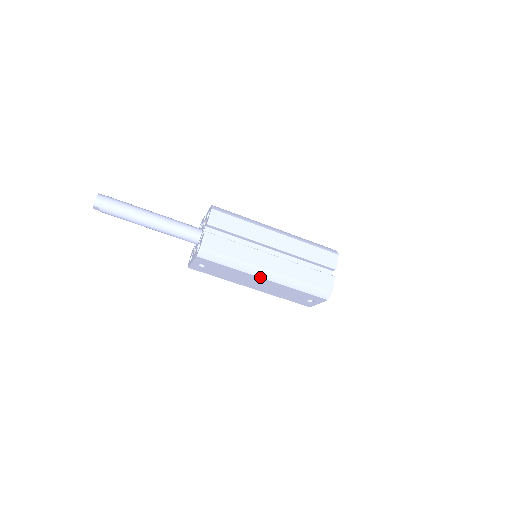
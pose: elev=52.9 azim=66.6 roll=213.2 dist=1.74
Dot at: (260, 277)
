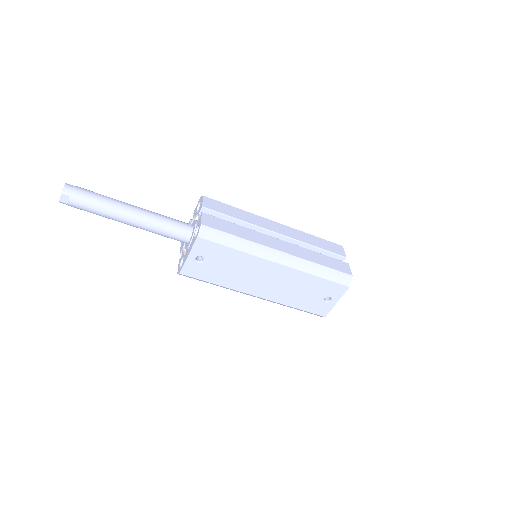
Dot at: (272, 261)
